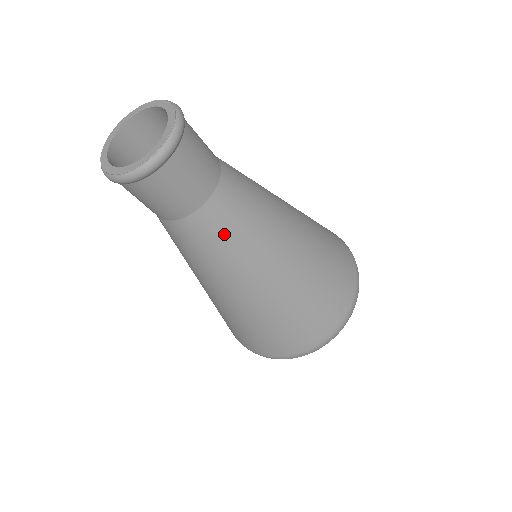
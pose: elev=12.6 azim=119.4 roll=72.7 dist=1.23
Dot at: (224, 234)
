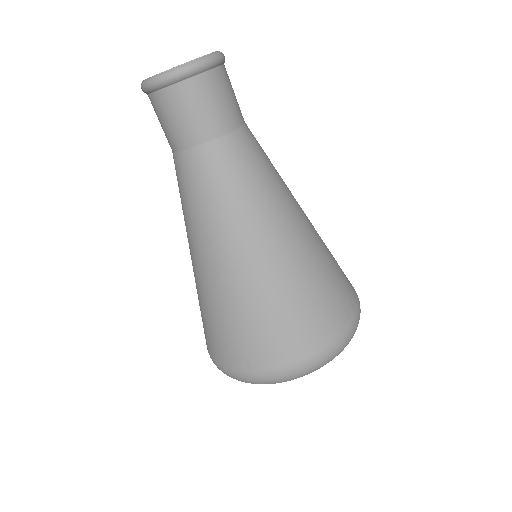
Dot at: (184, 189)
